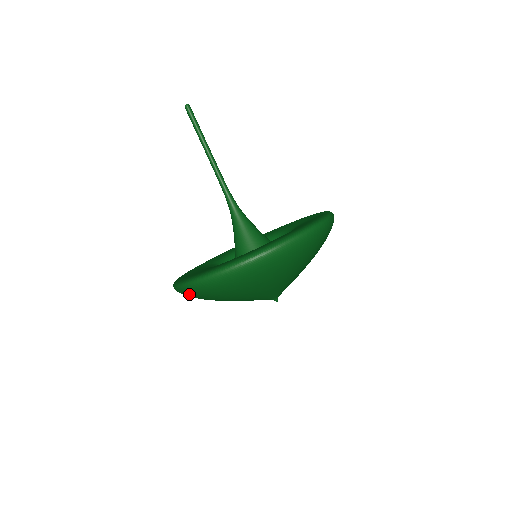
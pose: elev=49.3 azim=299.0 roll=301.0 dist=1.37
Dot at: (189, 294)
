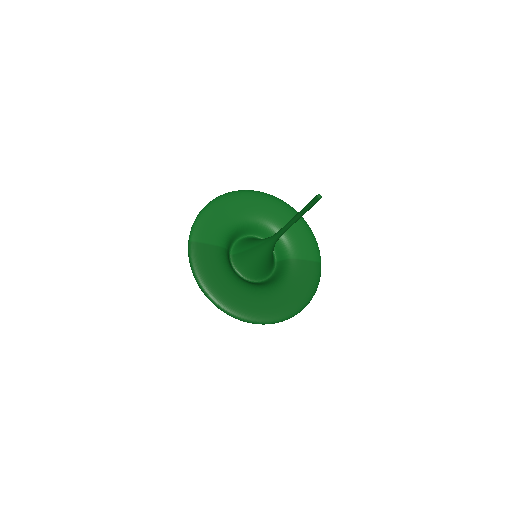
Dot at: occluded
